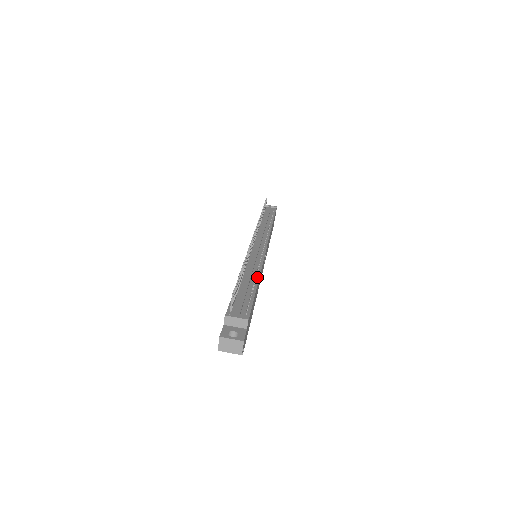
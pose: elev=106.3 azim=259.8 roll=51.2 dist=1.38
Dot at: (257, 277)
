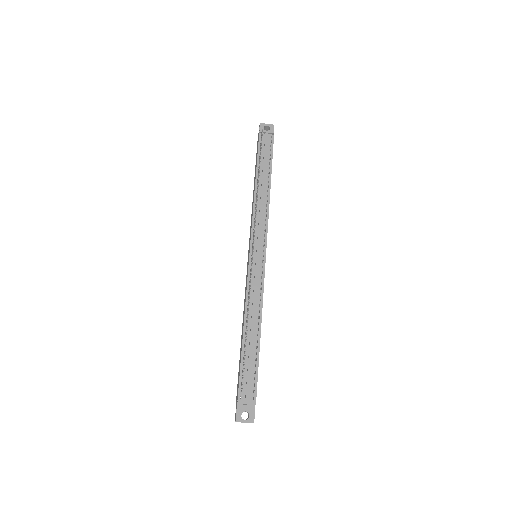
Dot at: (259, 323)
